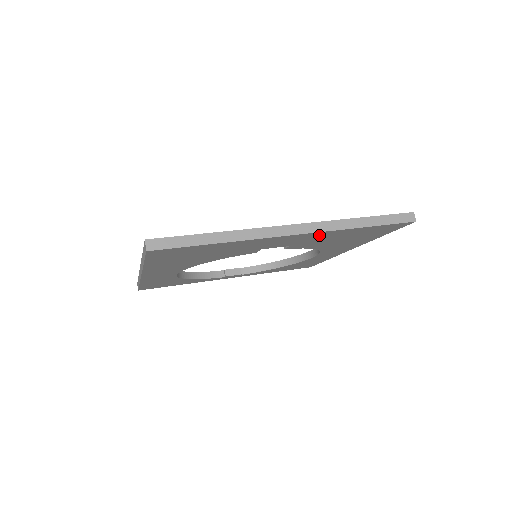
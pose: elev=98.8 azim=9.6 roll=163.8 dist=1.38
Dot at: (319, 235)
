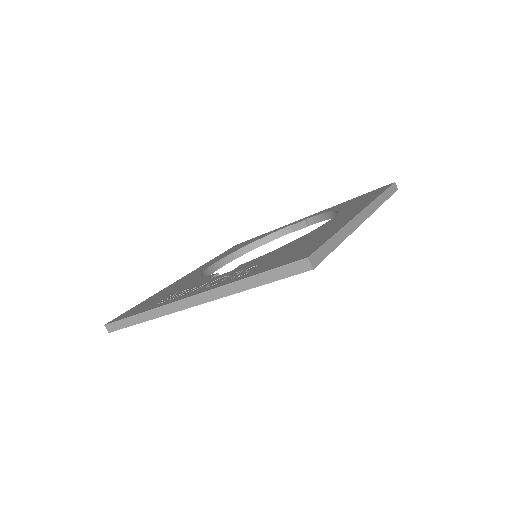
Dot at: occluded
